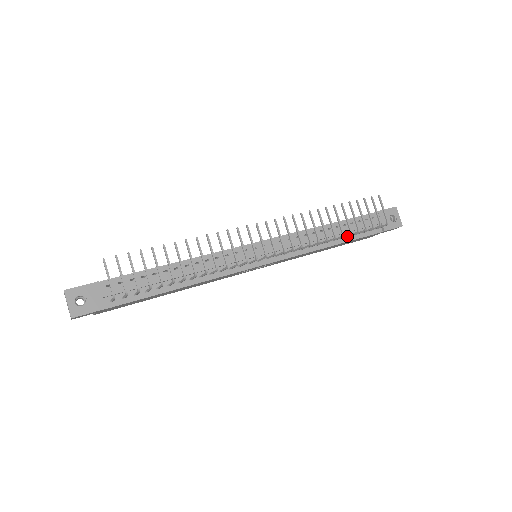
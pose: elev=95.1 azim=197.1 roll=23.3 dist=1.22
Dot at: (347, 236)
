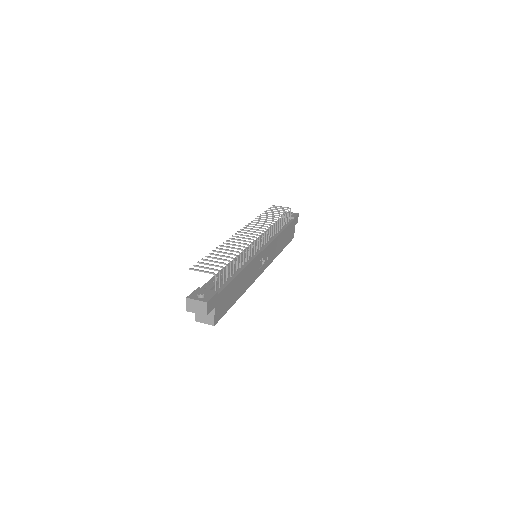
Dot at: (282, 227)
